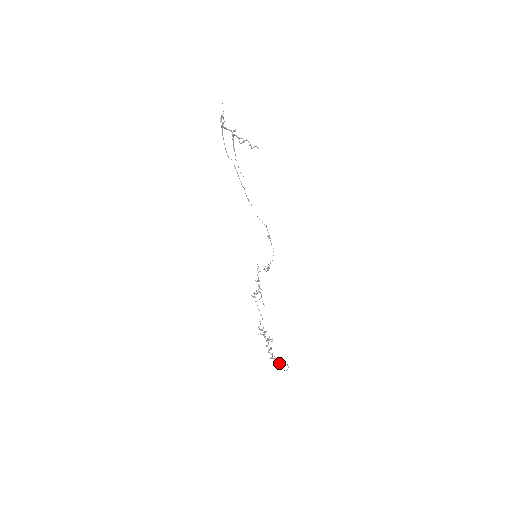
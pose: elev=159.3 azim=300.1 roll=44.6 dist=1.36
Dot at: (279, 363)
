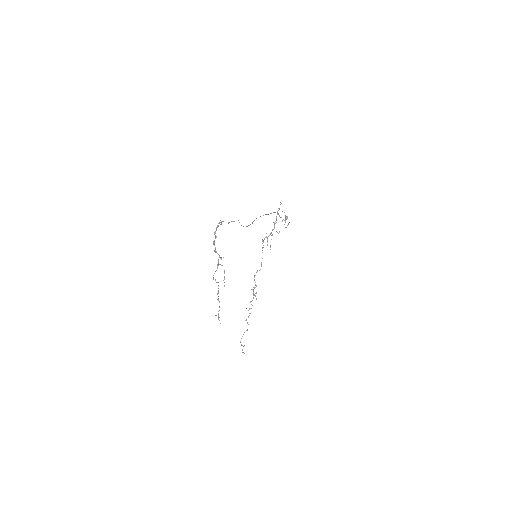
Dot at: occluded
